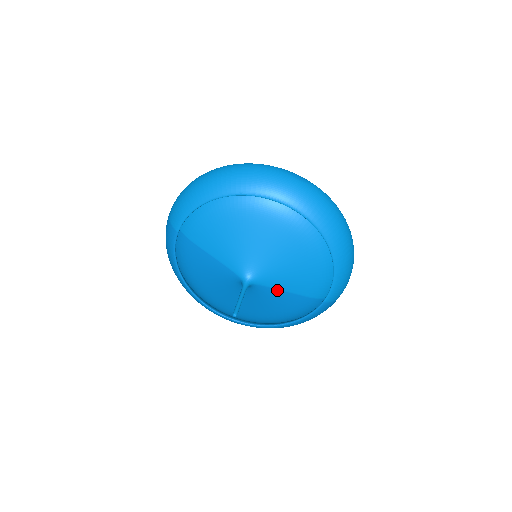
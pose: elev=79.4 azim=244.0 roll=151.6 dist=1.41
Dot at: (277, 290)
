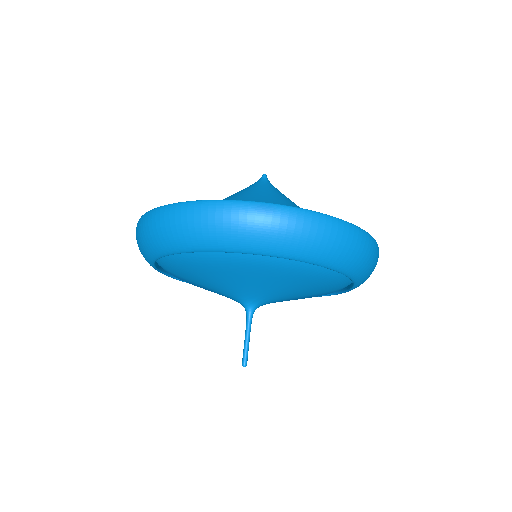
Dot at: (289, 299)
